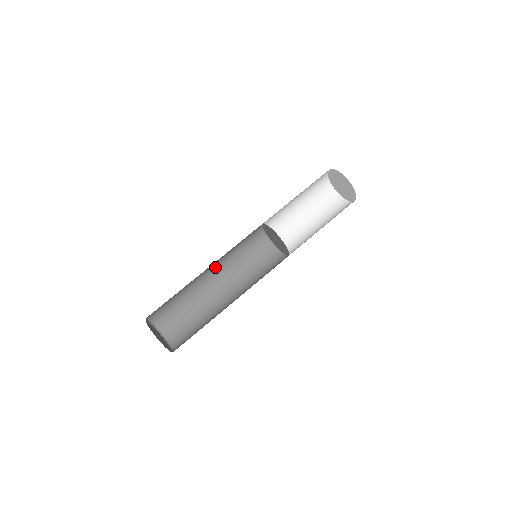
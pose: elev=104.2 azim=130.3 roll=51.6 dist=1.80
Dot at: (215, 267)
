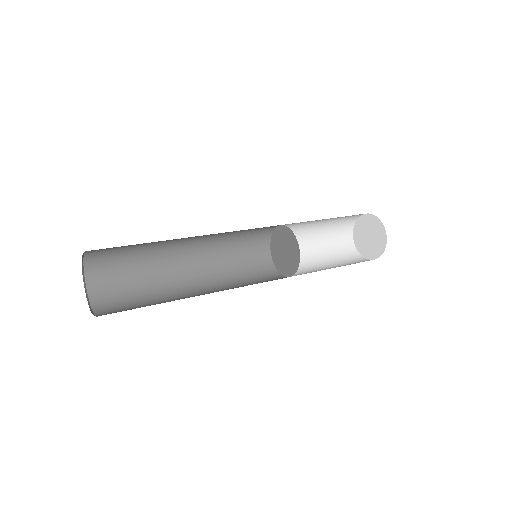
Dot at: (199, 251)
